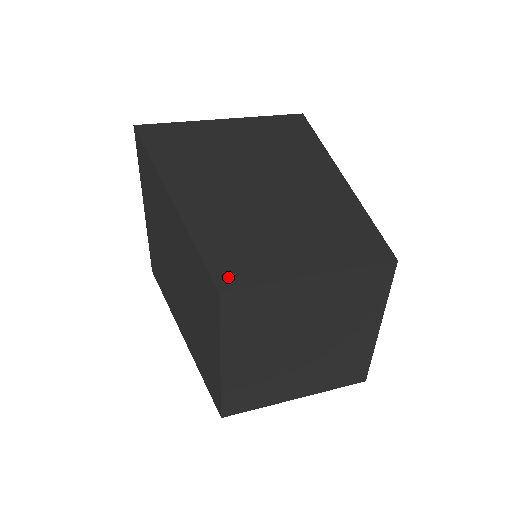
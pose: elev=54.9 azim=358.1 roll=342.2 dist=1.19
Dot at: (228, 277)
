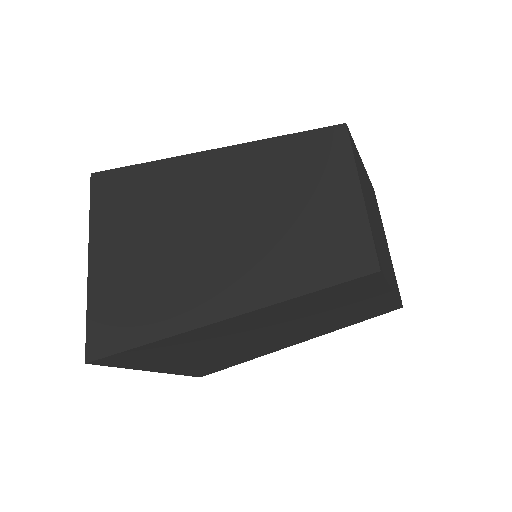
Dot at: occluded
